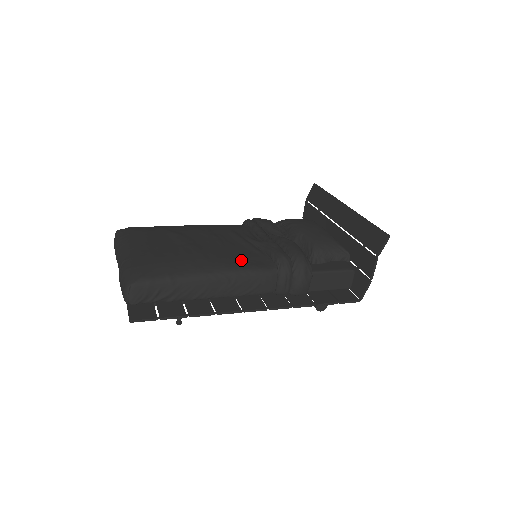
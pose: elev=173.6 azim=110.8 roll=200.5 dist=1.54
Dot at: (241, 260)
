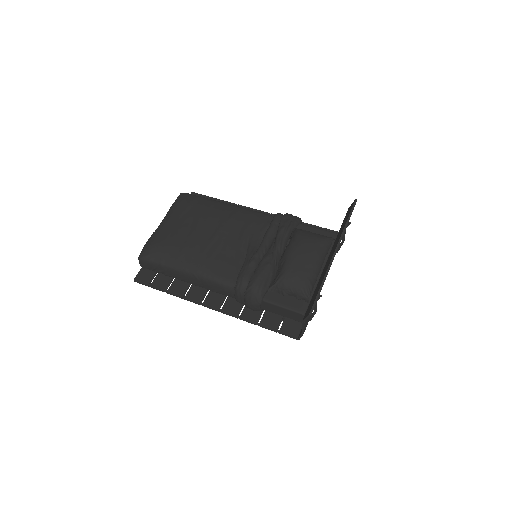
Dot at: (216, 267)
